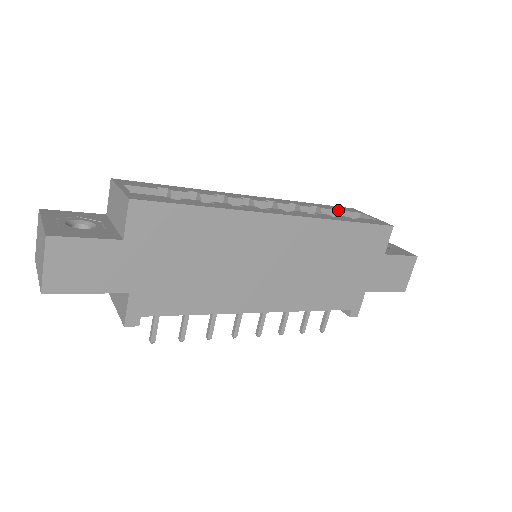
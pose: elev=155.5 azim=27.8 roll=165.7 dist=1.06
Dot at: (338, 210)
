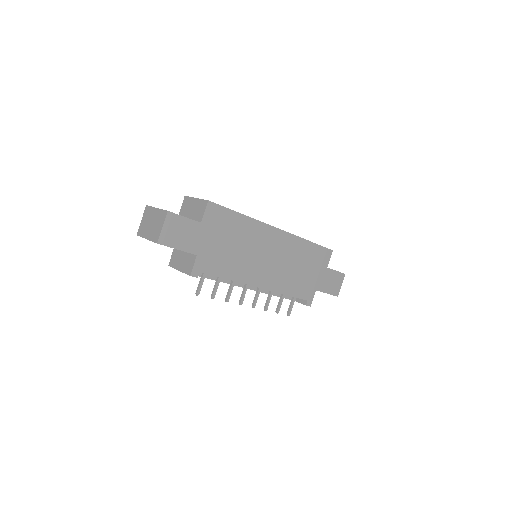
Dot at: occluded
